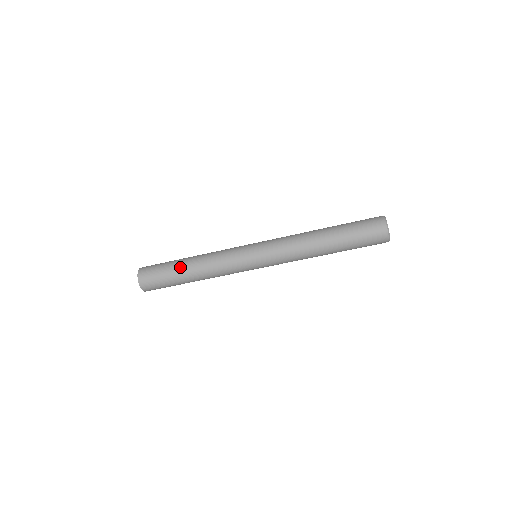
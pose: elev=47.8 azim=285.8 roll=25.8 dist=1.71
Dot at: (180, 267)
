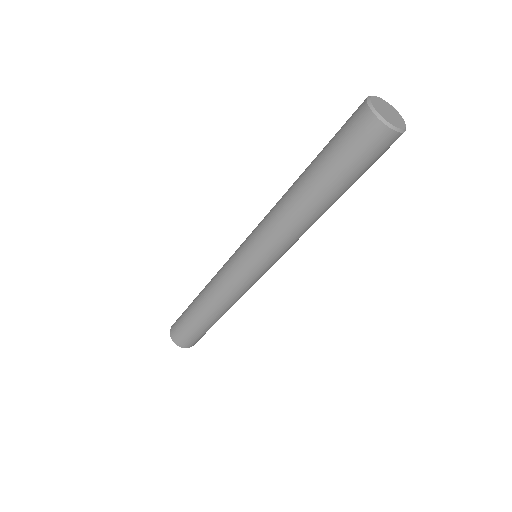
Dot at: (202, 321)
